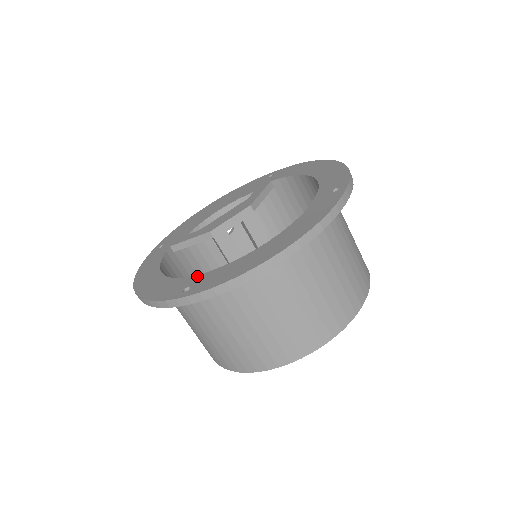
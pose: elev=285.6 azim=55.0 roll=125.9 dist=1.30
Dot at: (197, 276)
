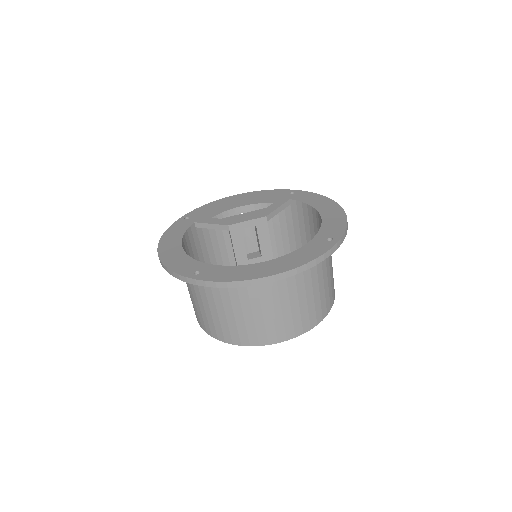
Dot at: (207, 265)
